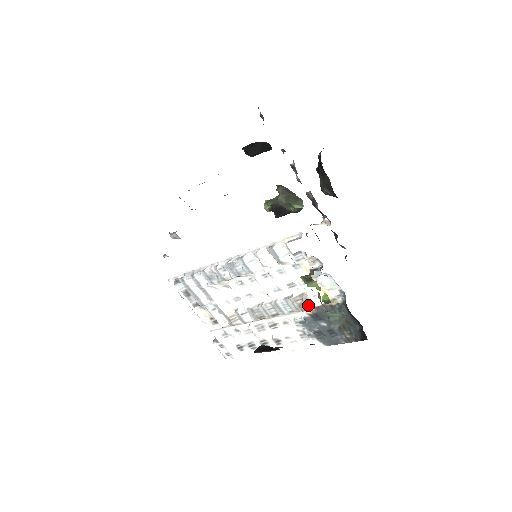
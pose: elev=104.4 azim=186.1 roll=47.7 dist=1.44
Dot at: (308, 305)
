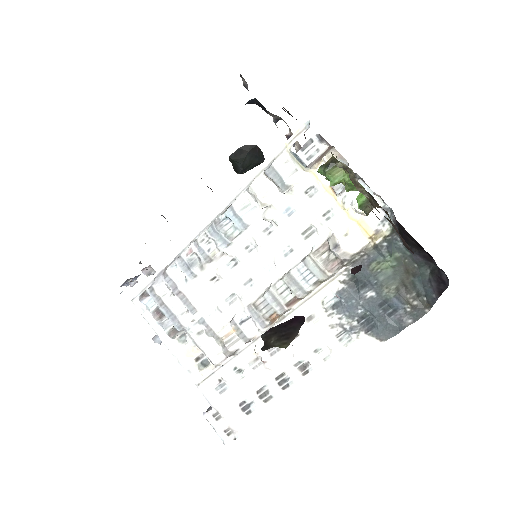
Dot at: (339, 254)
